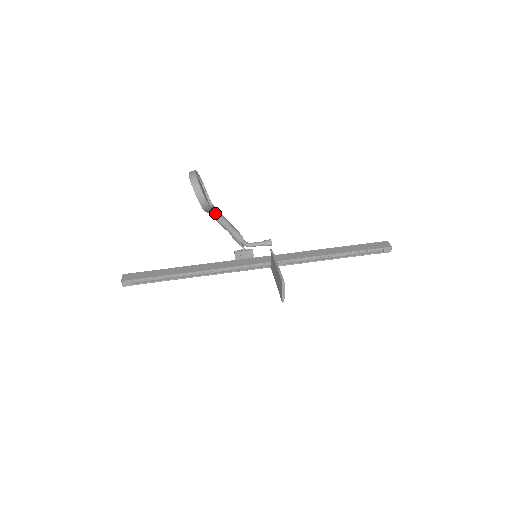
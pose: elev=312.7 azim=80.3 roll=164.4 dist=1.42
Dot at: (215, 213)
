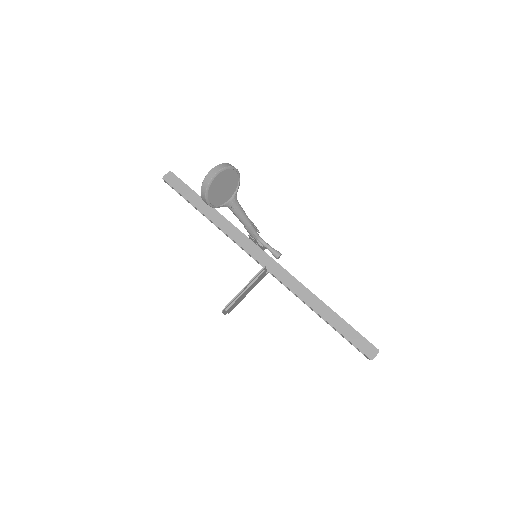
Dot at: (230, 208)
